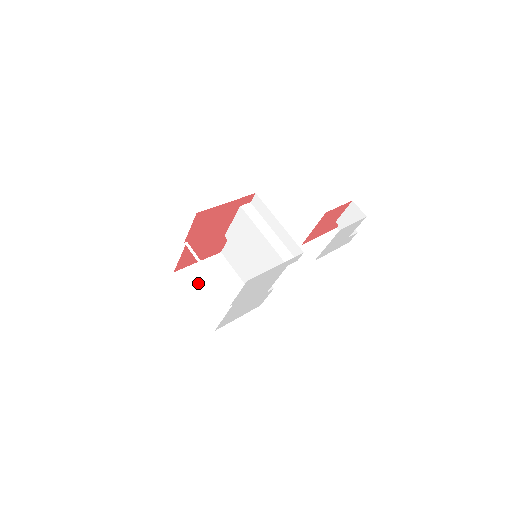
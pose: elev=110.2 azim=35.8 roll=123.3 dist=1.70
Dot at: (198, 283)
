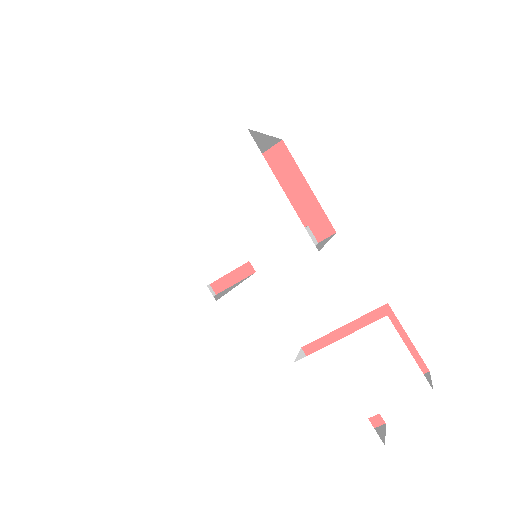
Dot at: occluded
